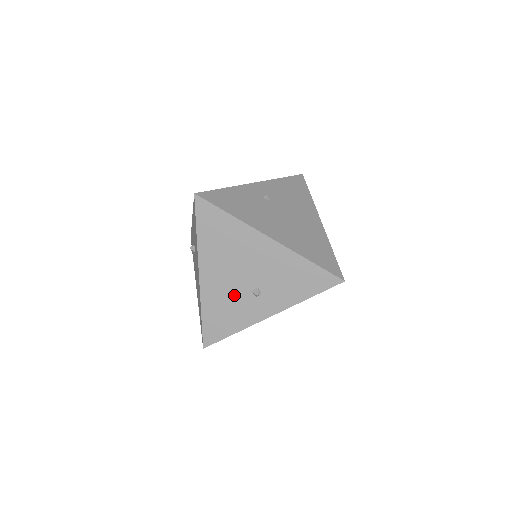
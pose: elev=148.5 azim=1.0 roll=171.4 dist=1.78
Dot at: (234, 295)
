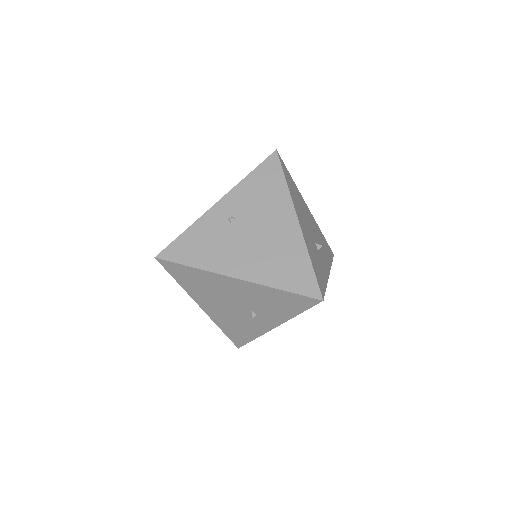
Dot at: (236, 317)
